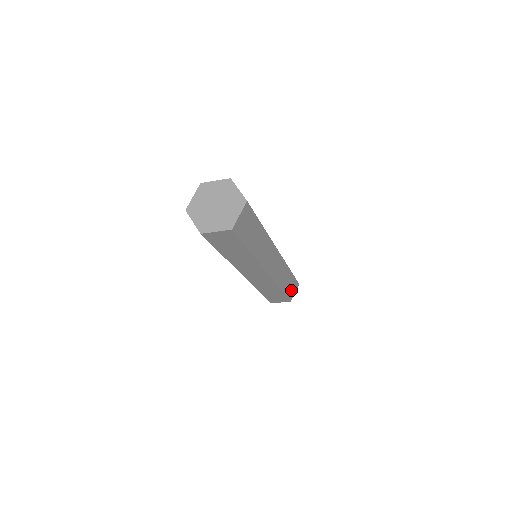
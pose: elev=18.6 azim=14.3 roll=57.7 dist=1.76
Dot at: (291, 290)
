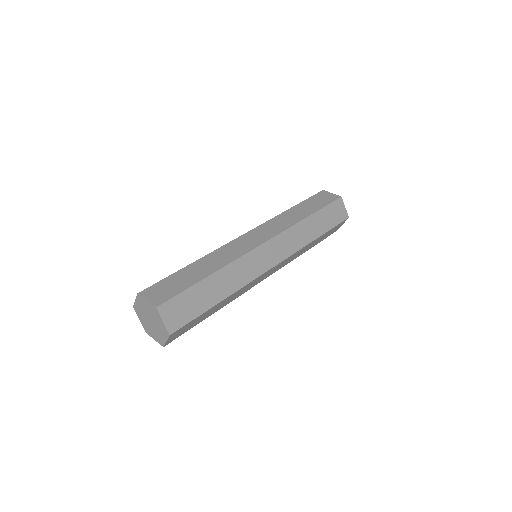
Dot at: (332, 231)
